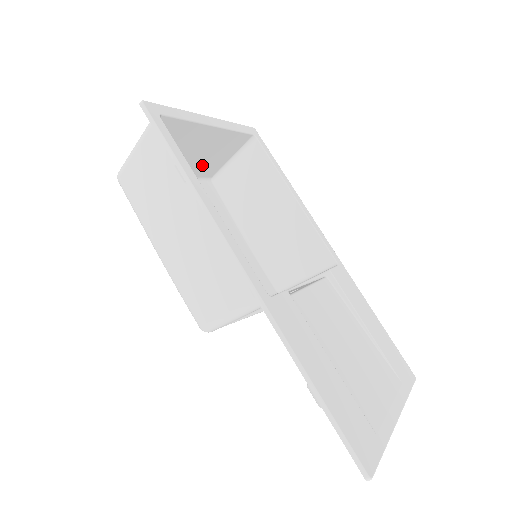
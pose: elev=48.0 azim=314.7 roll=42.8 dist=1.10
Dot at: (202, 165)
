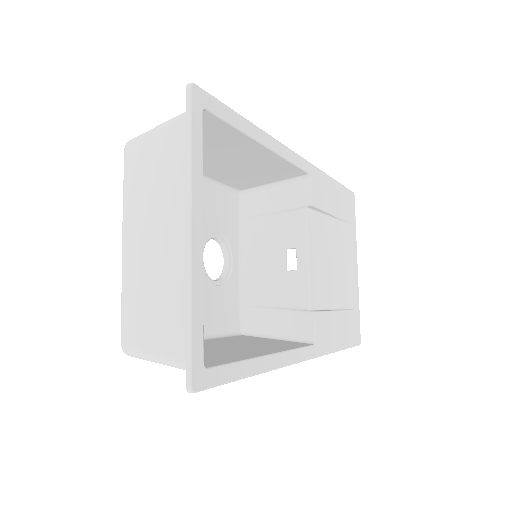
Dot at: (147, 195)
